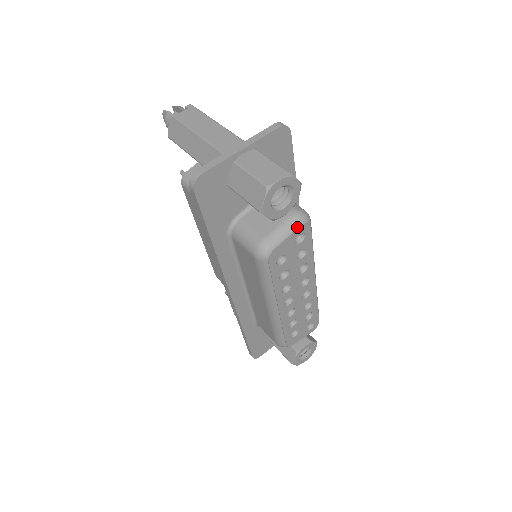
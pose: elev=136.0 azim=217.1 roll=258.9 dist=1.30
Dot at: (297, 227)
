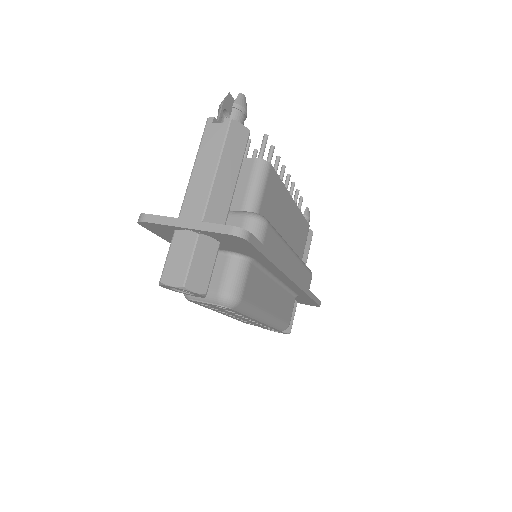
Dot at: (215, 303)
